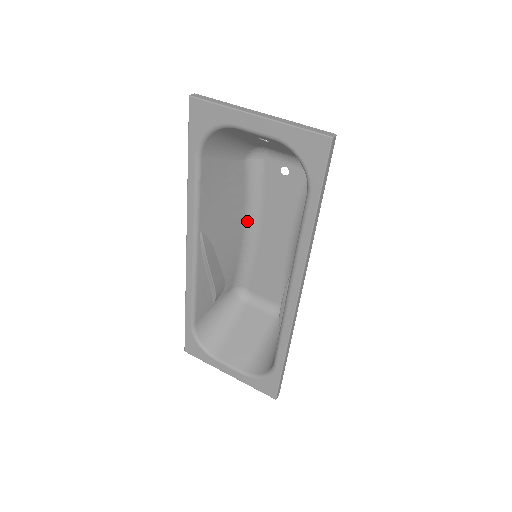
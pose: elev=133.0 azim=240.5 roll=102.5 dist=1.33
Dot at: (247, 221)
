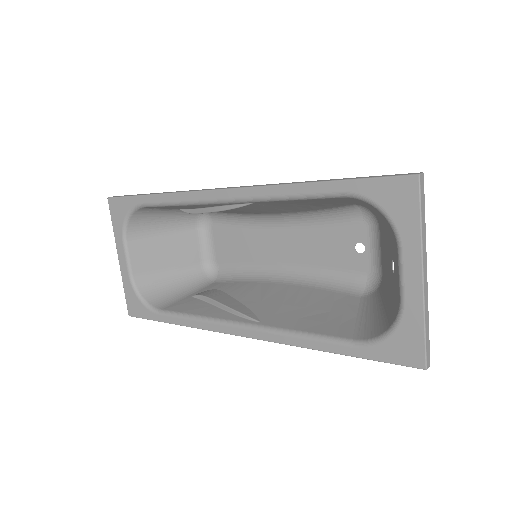
Dot at: (286, 214)
